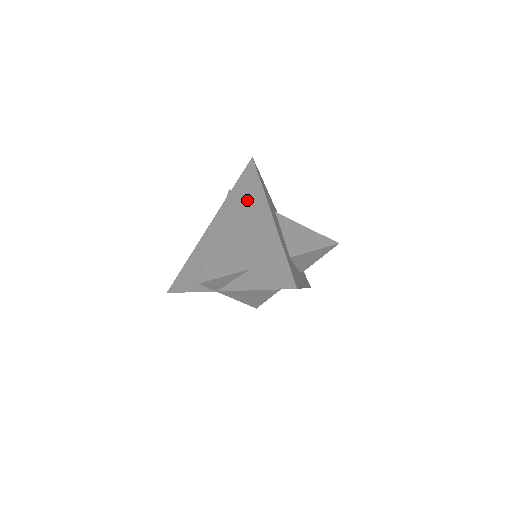
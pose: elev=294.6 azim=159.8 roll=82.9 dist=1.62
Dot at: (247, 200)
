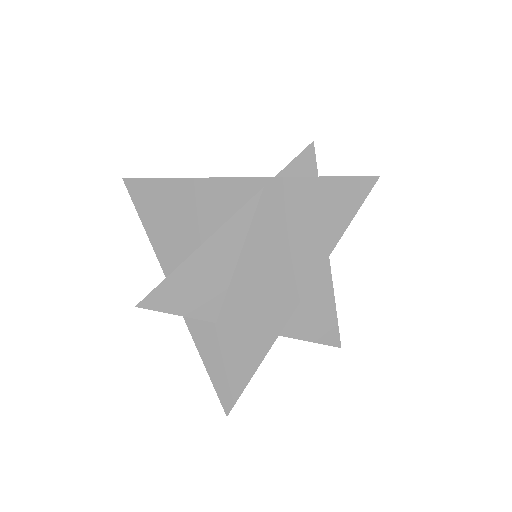
Dot at: (299, 234)
